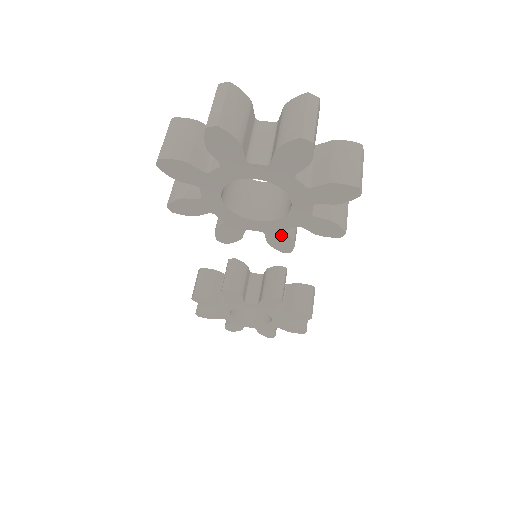
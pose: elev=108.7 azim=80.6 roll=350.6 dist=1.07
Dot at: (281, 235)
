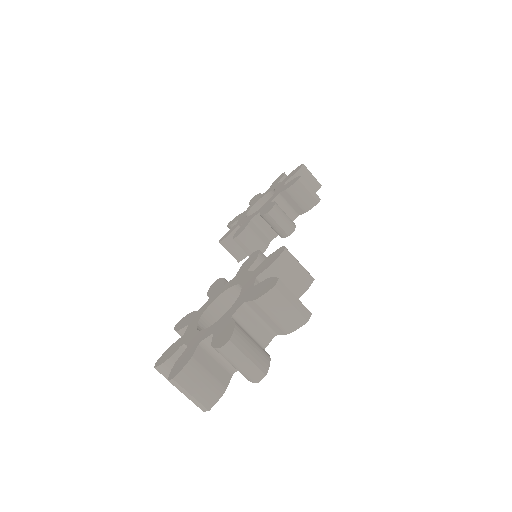
Dot at: occluded
